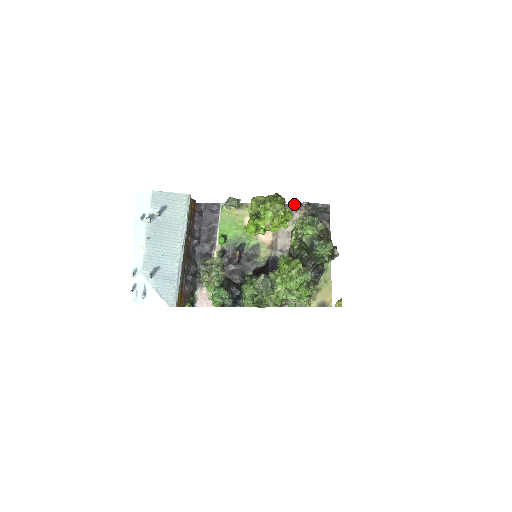
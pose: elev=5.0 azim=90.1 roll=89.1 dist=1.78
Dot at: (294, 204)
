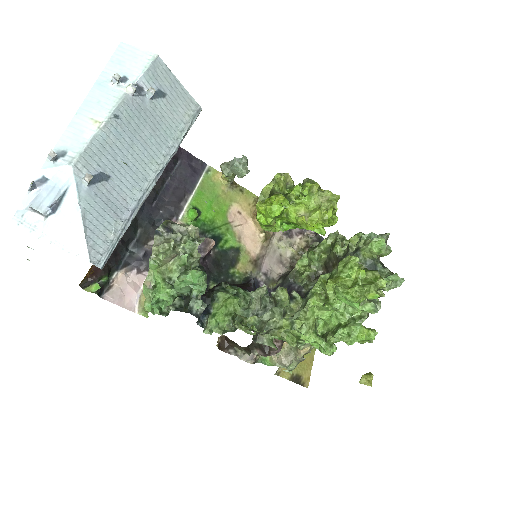
Dot at: occluded
